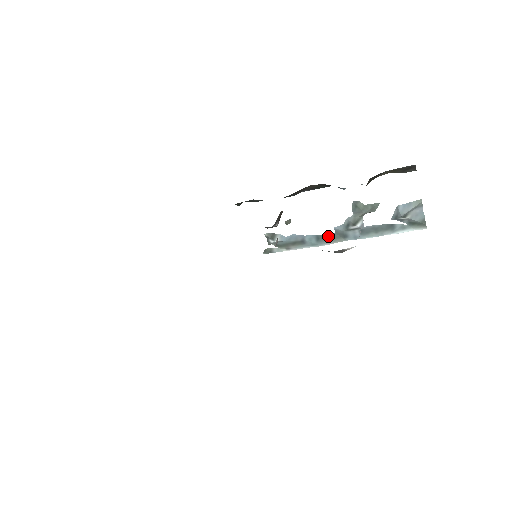
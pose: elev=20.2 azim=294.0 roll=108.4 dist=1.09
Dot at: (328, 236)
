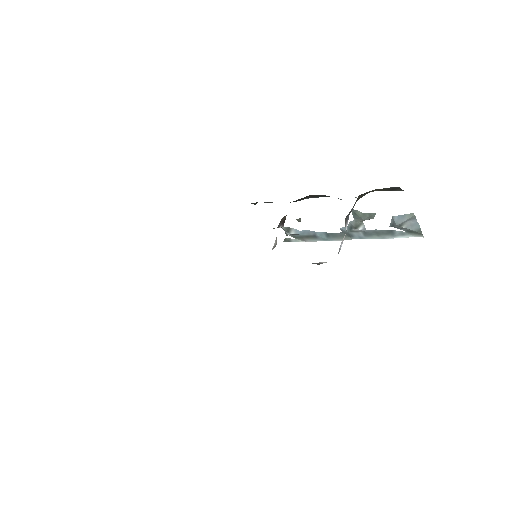
Dot at: (336, 234)
